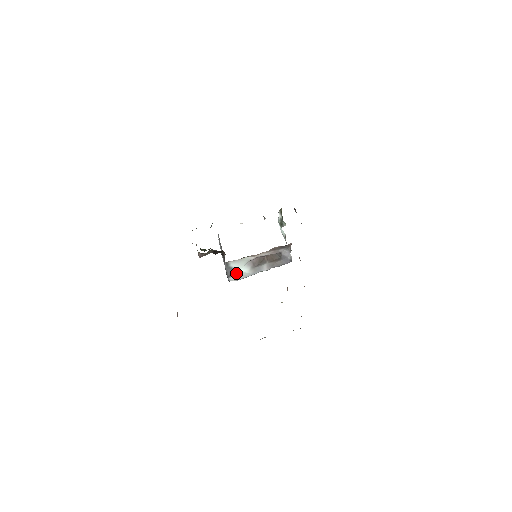
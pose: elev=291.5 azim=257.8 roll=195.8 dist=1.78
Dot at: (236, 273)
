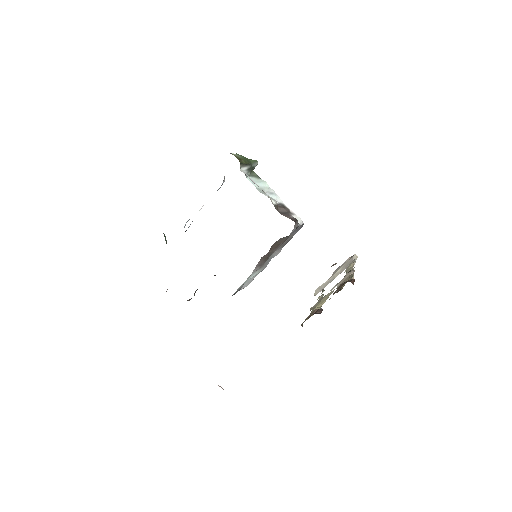
Dot at: occluded
